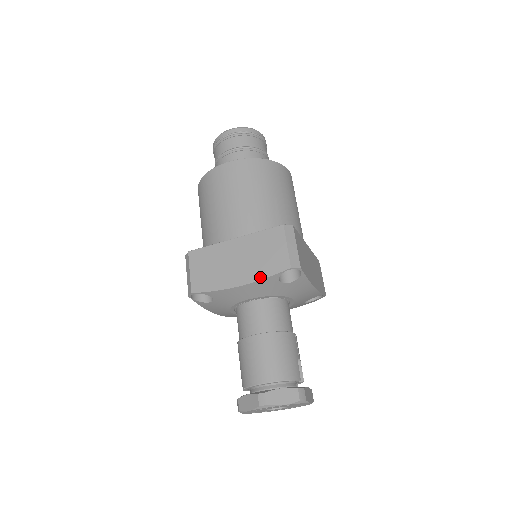
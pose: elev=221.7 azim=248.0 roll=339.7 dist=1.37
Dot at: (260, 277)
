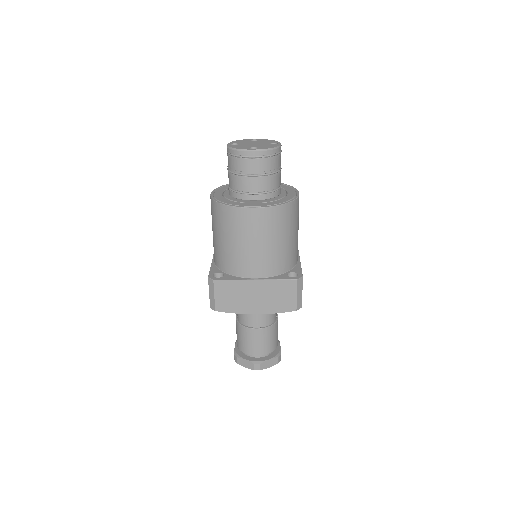
Dot at: (272, 312)
